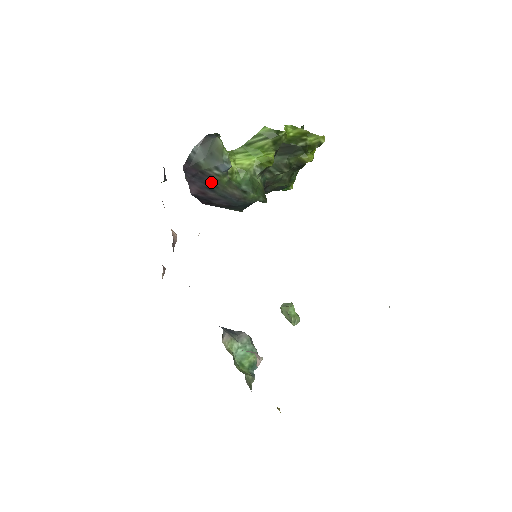
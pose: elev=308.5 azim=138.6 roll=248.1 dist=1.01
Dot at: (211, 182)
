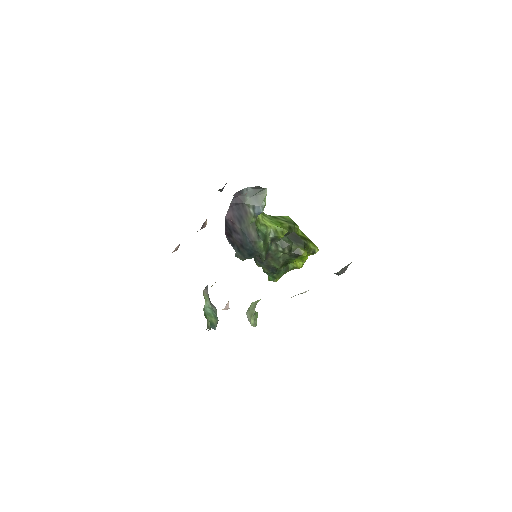
Dot at: (243, 216)
